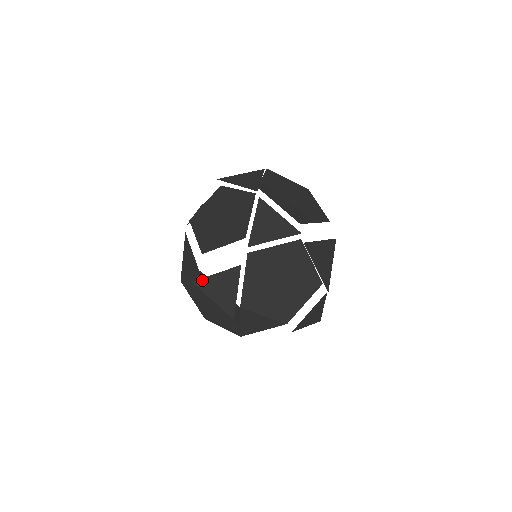
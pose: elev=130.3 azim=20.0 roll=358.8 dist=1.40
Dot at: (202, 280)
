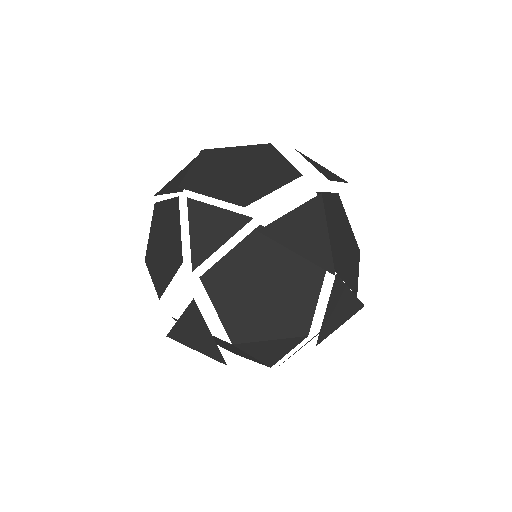
Dot at: (172, 331)
